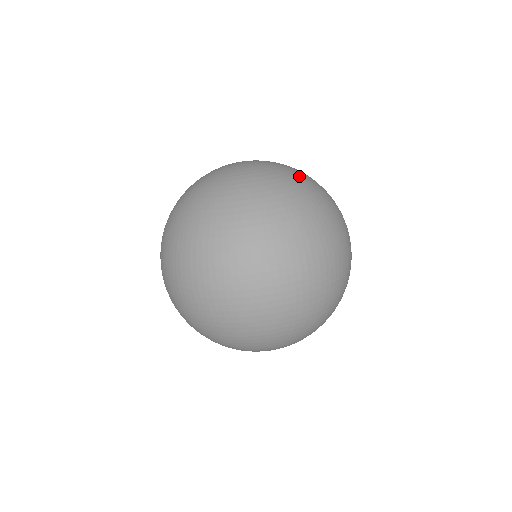
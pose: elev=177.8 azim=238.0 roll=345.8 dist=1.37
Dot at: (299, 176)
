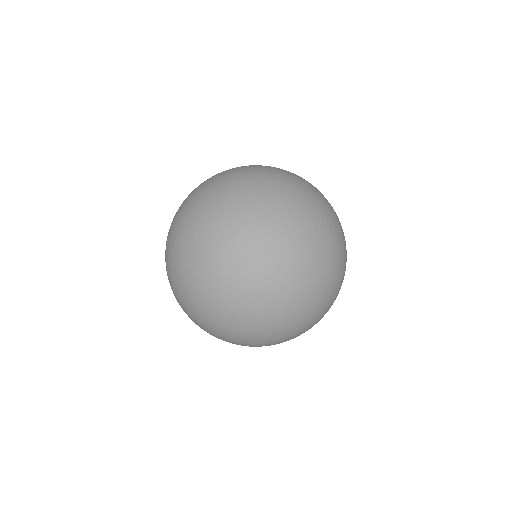
Dot at: occluded
